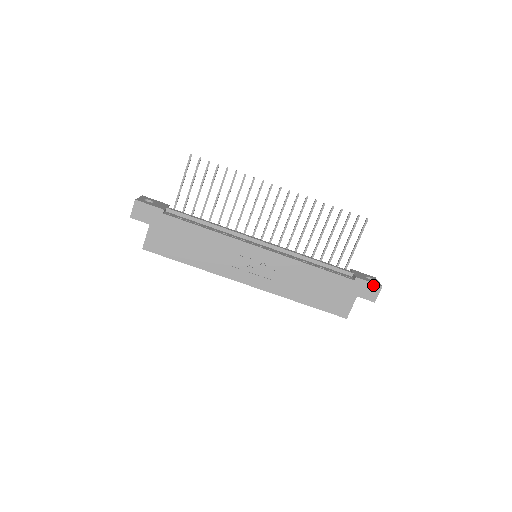
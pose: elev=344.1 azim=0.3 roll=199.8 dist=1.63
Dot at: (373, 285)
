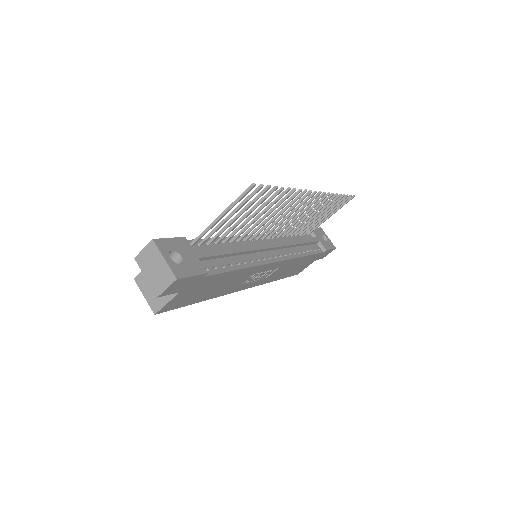
Dot at: (331, 250)
